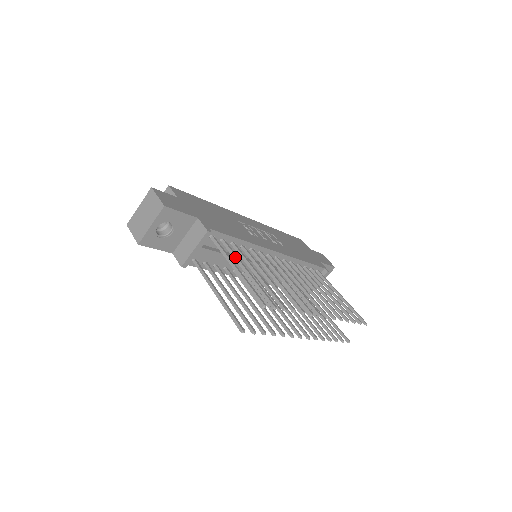
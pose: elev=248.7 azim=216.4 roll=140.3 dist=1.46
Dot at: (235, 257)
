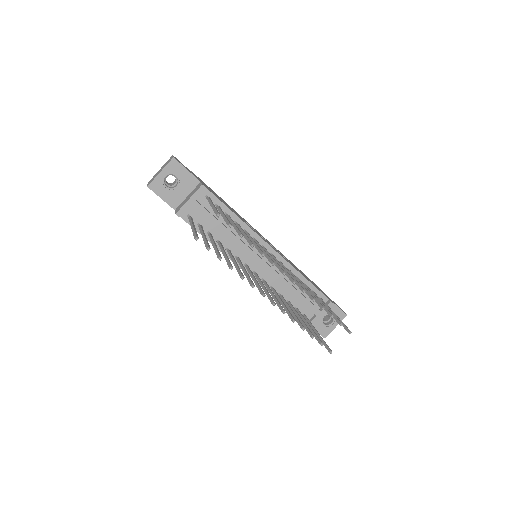
Dot at: (220, 210)
